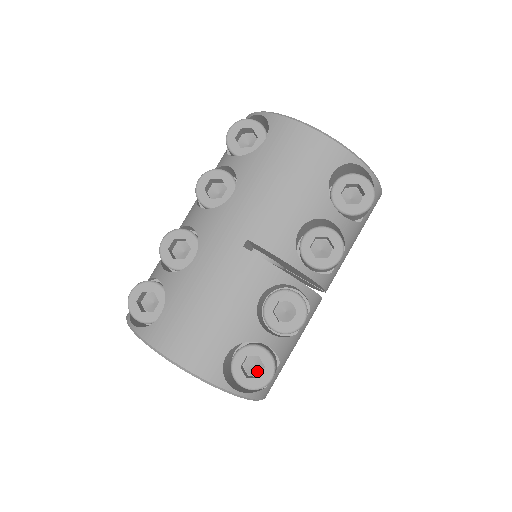
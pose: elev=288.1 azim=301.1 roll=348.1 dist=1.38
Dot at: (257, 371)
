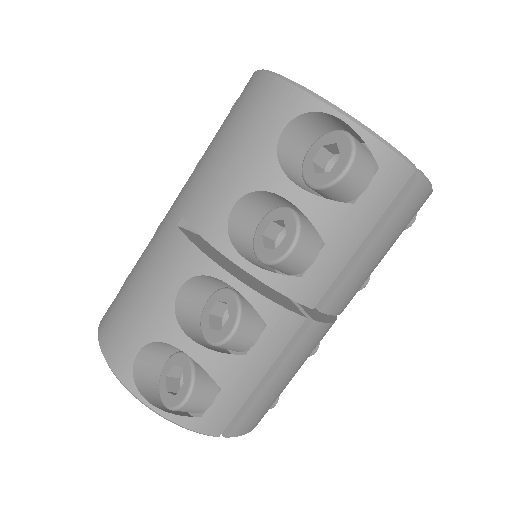
Dot at: occluded
